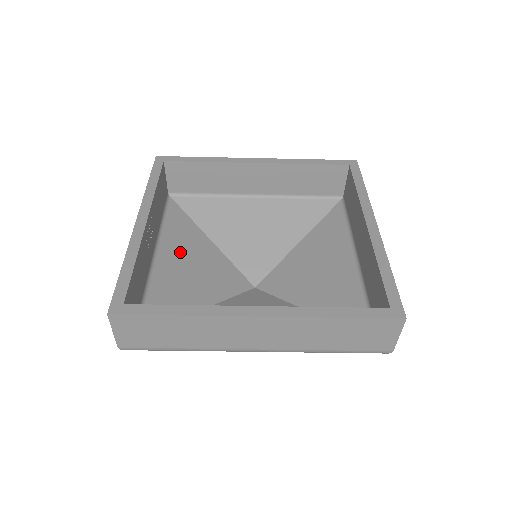
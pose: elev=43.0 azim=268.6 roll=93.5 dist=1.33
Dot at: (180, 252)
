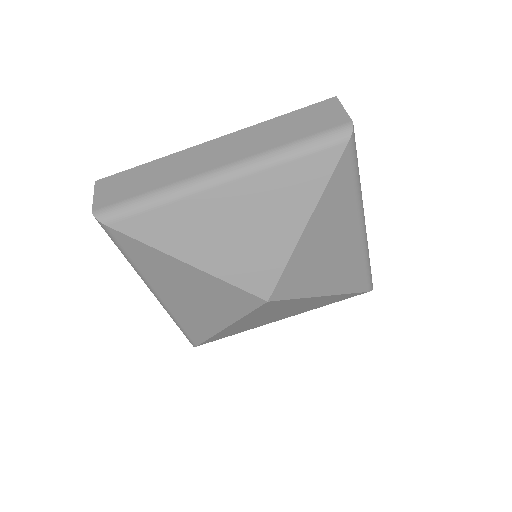
Dot at: occluded
